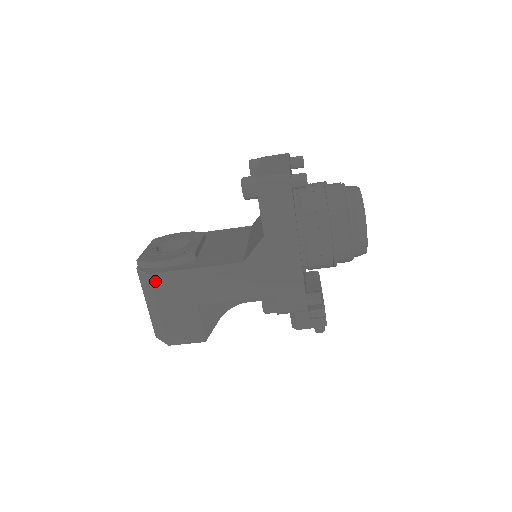
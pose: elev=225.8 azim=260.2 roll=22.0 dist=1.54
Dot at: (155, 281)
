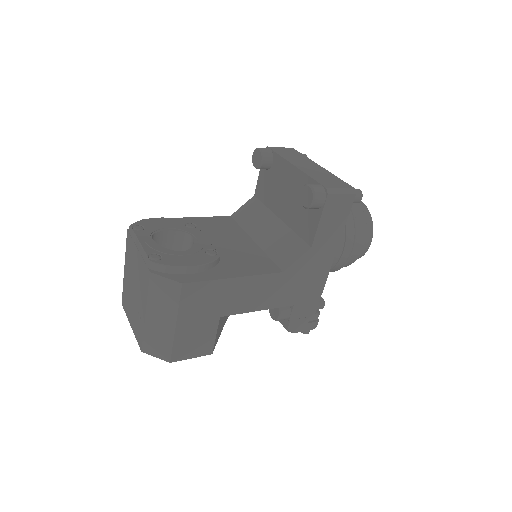
Dot at: (186, 292)
